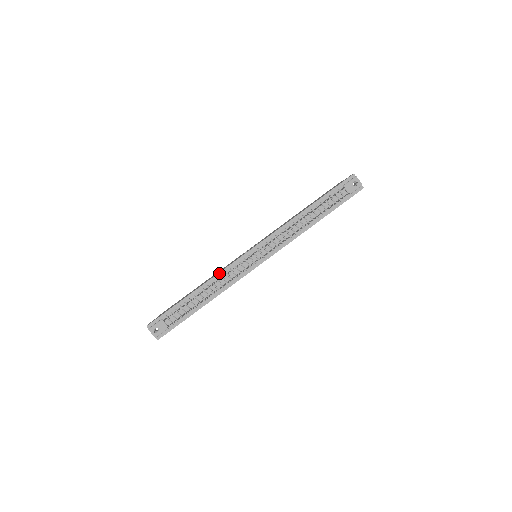
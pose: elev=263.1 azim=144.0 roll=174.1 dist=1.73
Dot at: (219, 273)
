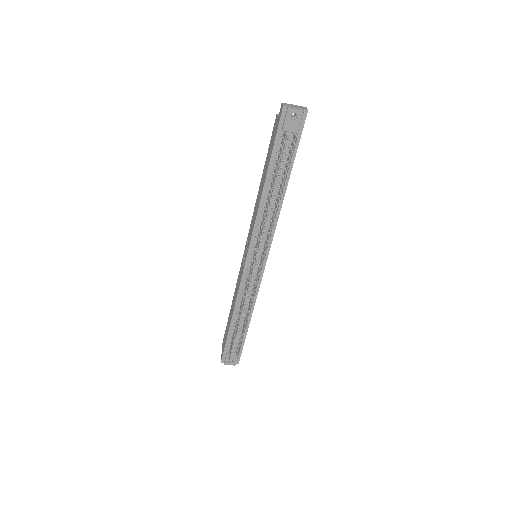
Dot at: (238, 295)
